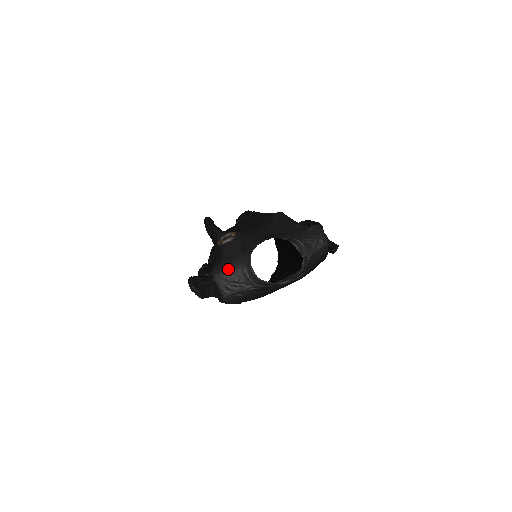
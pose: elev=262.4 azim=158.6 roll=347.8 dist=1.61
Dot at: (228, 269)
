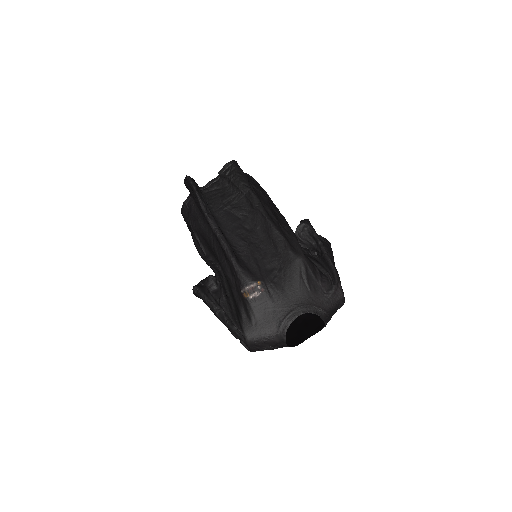
Dot at: (262, 339)
